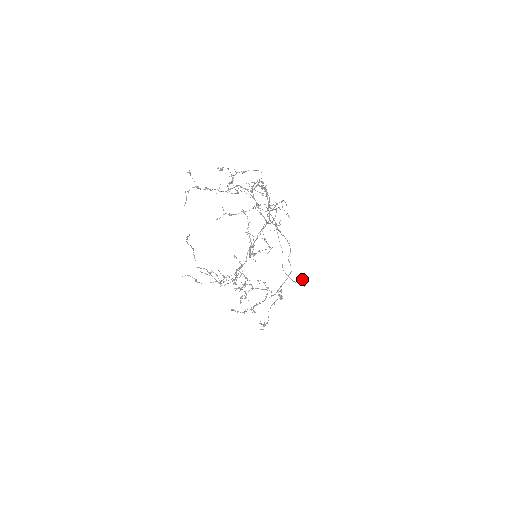
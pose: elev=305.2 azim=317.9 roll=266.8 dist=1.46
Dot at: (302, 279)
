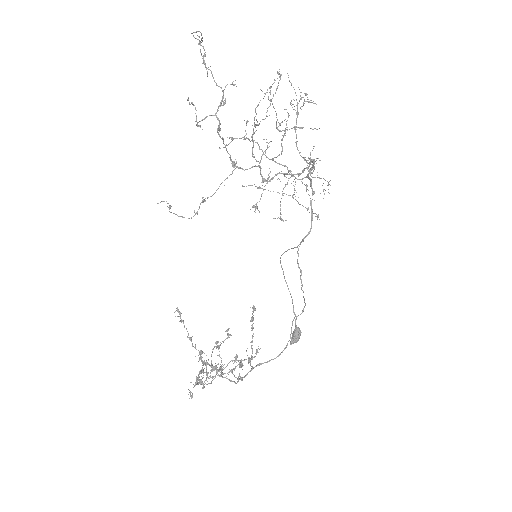
Dot at: (297, 334)
